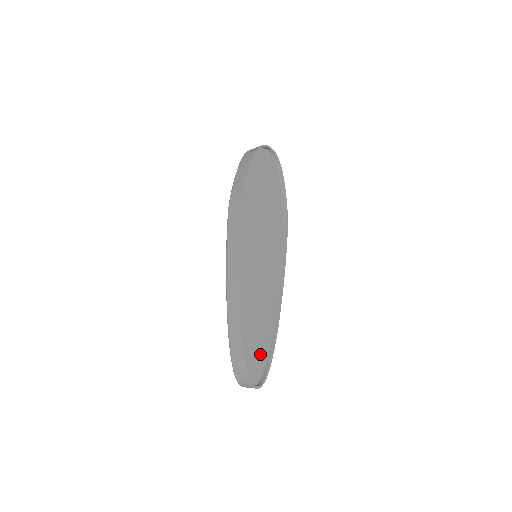
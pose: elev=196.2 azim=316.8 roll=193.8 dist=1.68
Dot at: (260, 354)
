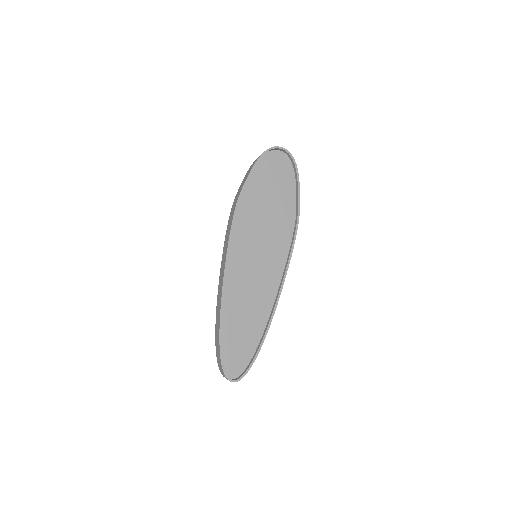
Dot at: (244, 350)
